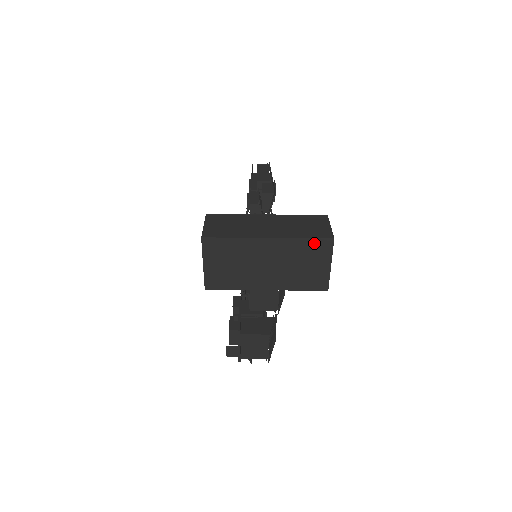
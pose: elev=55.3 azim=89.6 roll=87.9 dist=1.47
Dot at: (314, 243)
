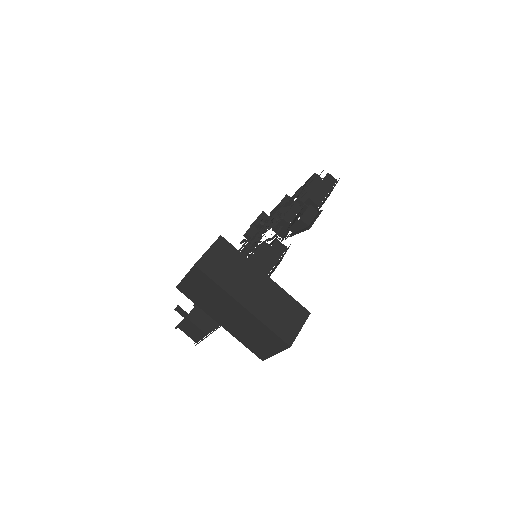
Dot at: (274, 336)
